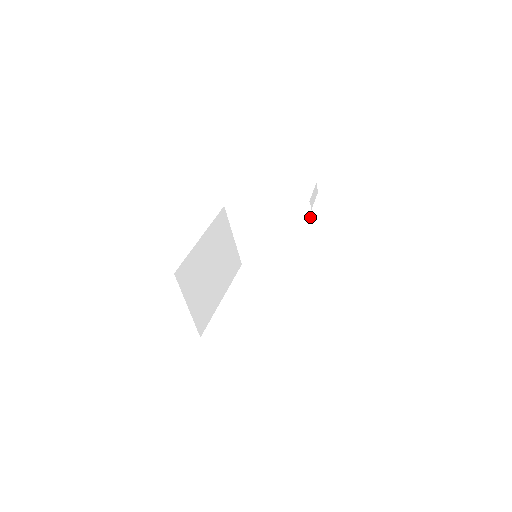
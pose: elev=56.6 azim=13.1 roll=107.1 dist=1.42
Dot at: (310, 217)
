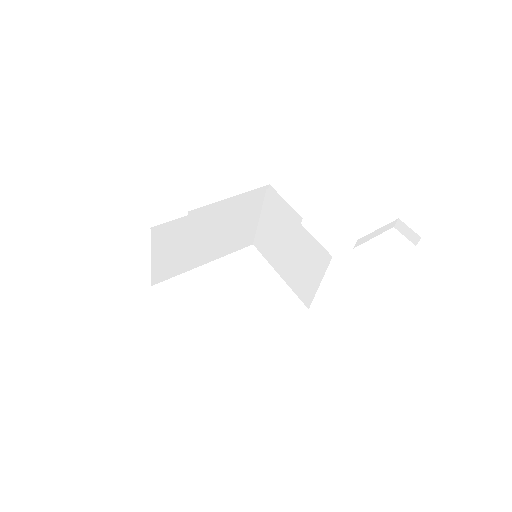
Dot at: (325, 268)
